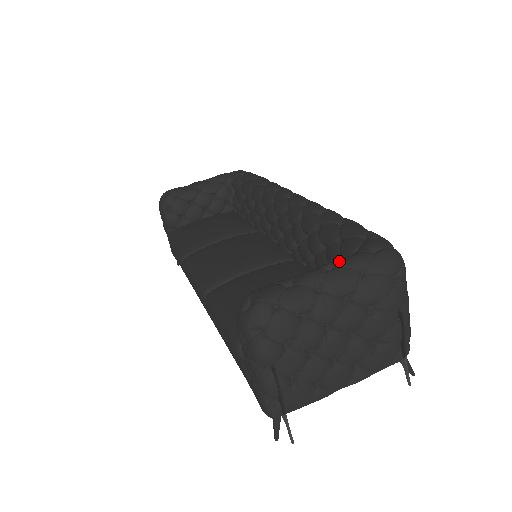
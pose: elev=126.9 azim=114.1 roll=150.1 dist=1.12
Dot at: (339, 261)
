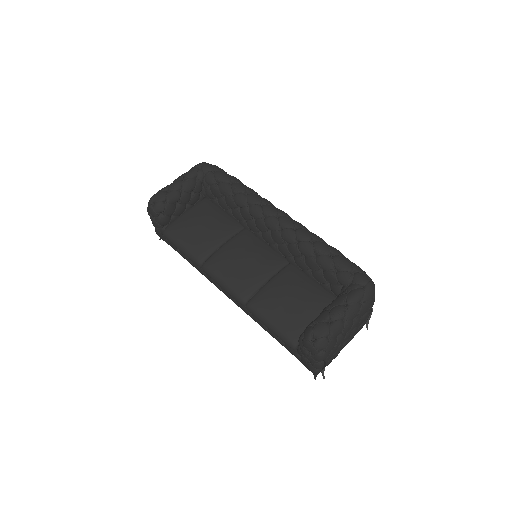
Dot at: (349, 299)
